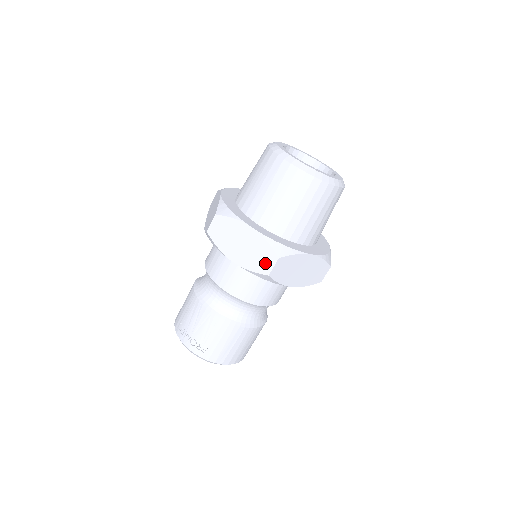
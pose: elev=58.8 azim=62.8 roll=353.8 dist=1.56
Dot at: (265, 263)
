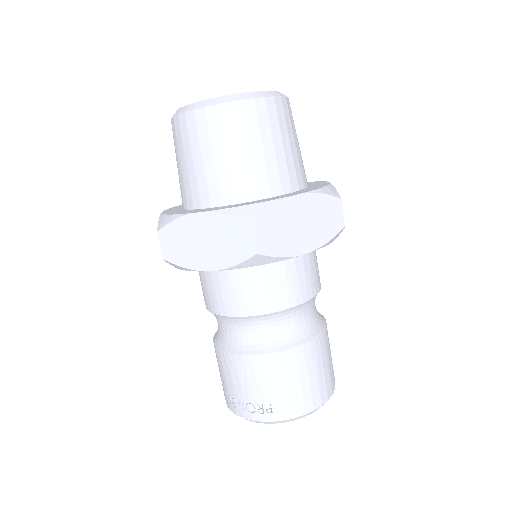
Dot at: (242, 242)
